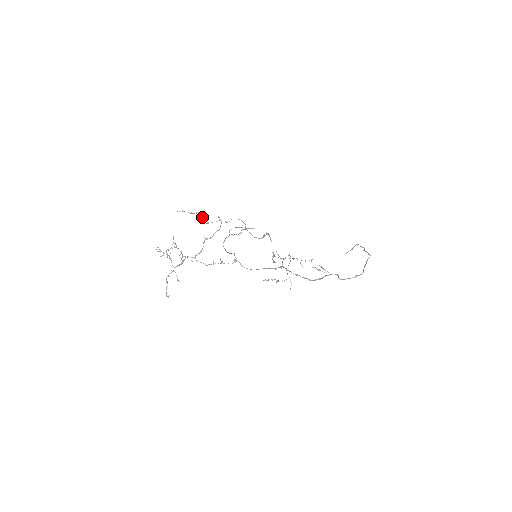
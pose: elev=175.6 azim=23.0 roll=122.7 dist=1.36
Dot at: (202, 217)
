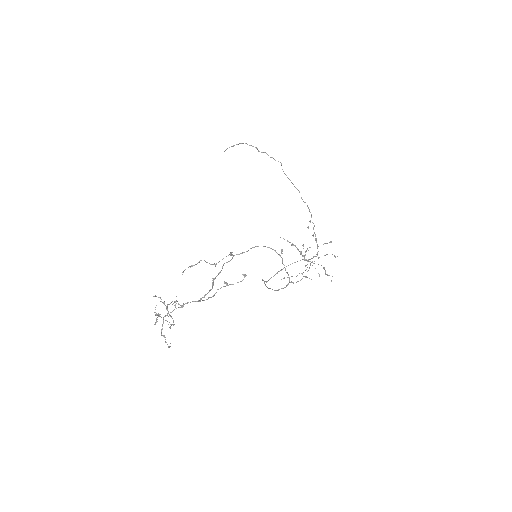
Dot at: (206, 262)
